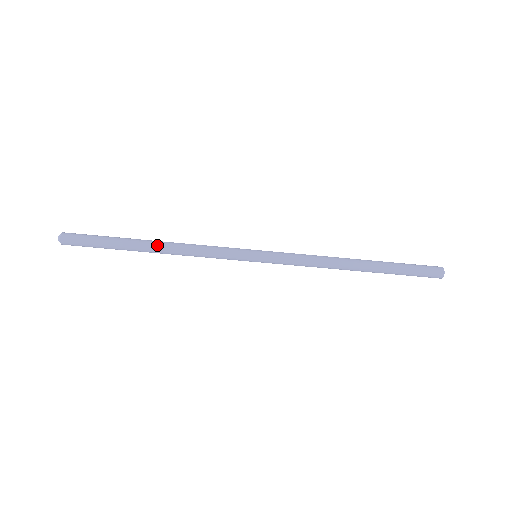
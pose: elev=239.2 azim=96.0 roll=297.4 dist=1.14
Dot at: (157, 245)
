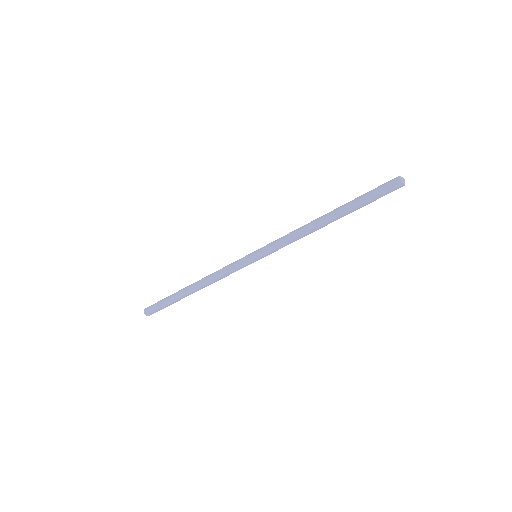
Dot at: (195, 289)
